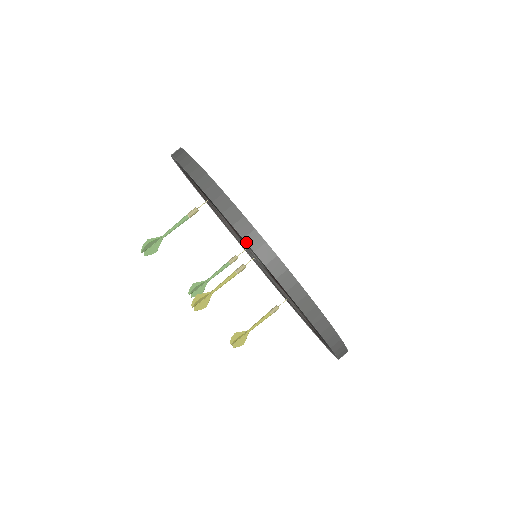
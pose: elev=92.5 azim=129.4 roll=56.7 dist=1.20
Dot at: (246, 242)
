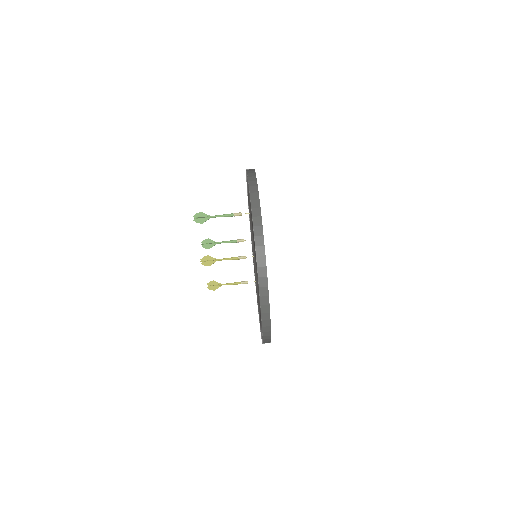
Dot at: (258, 280)
